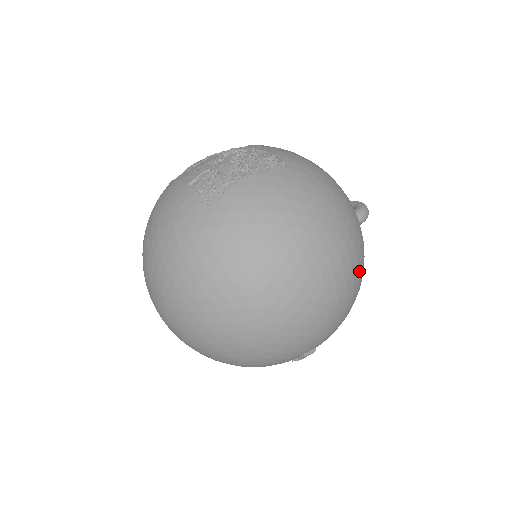
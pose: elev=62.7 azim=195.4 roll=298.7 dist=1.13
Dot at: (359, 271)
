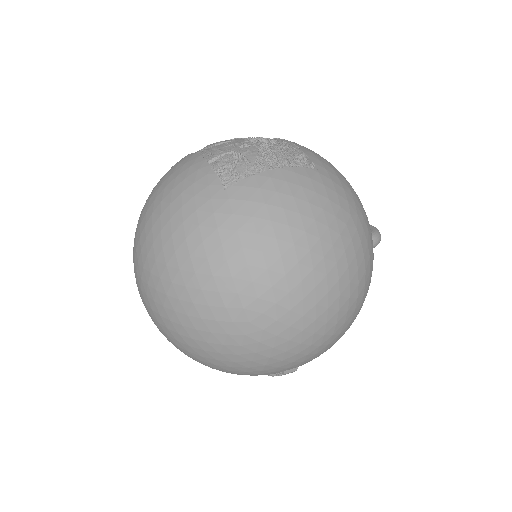
Dot at: (363, 297)
